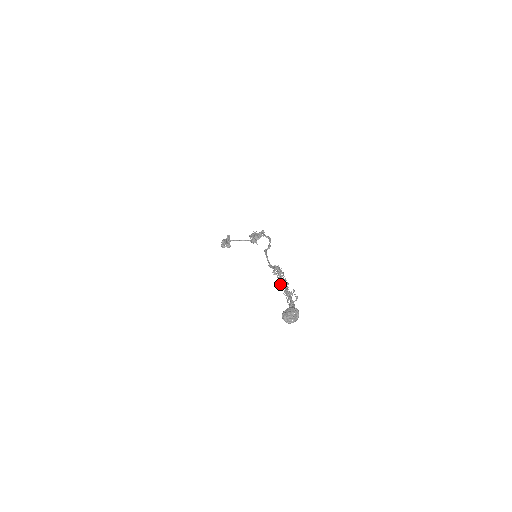
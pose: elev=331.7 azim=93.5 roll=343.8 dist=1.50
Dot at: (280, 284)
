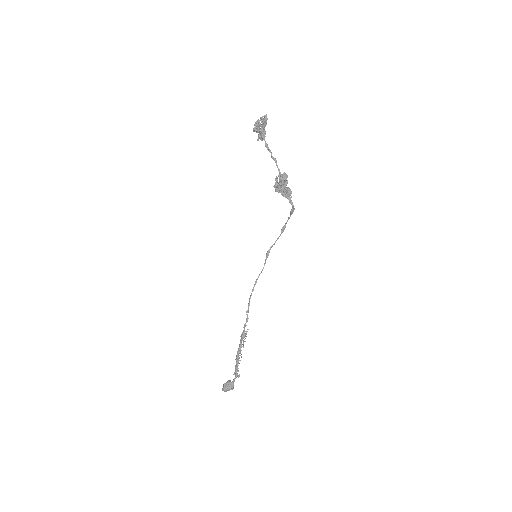
Dot at: occluded
